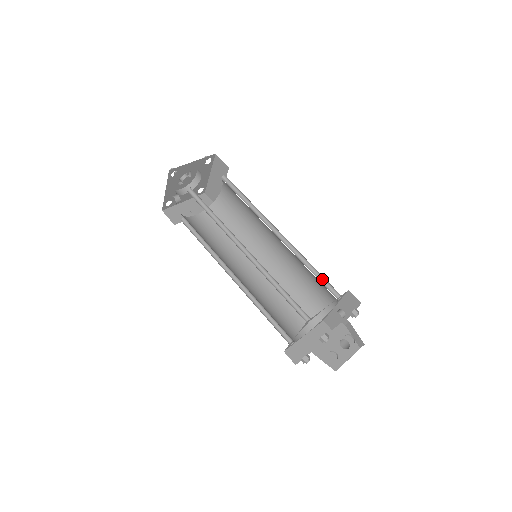
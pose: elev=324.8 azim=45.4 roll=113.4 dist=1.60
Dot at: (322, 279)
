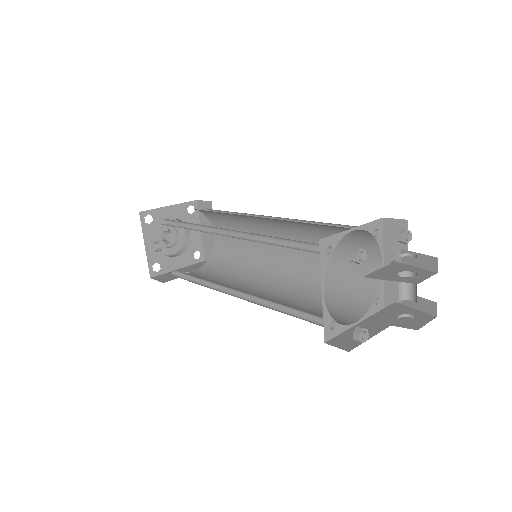
Dot at: occluded
